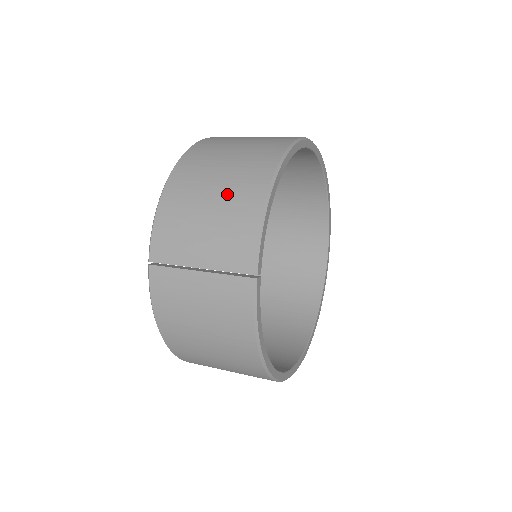
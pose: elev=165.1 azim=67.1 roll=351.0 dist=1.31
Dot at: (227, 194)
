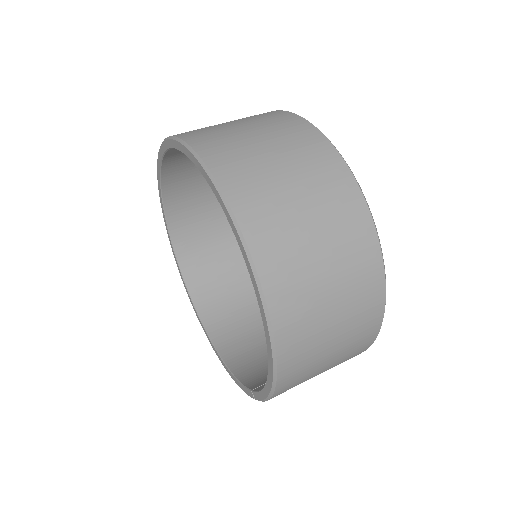
Dot at: (342, 357)
